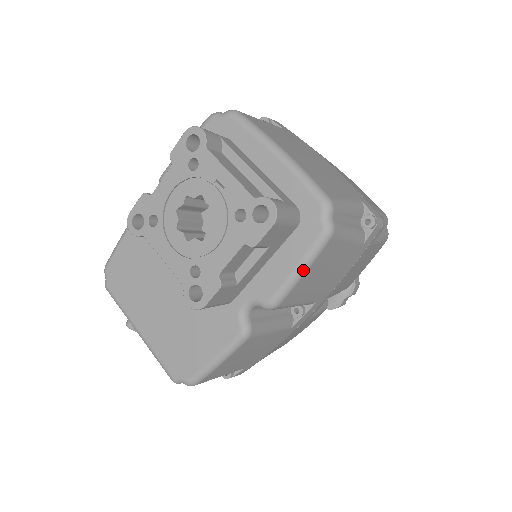
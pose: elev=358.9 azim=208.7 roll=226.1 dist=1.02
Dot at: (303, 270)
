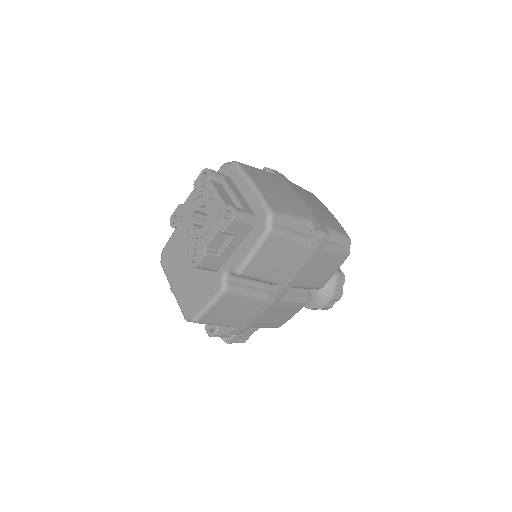
Dot at: (255, 251)
